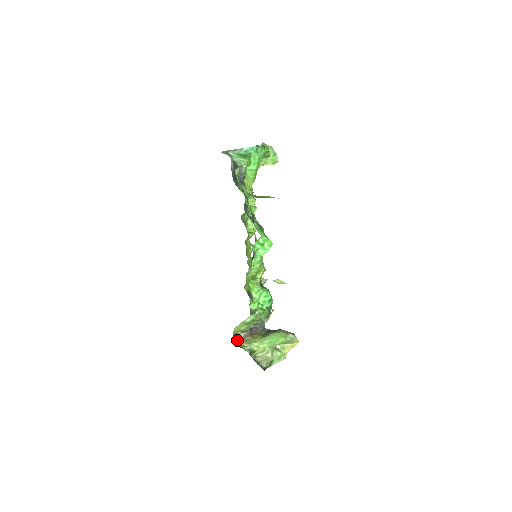
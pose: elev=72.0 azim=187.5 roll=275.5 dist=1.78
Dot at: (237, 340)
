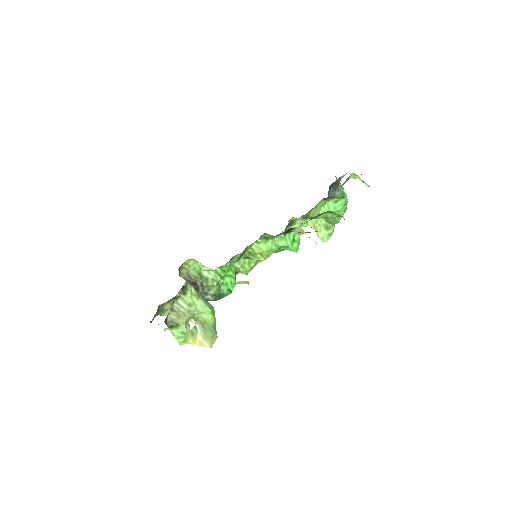
Dot at: (179, 270)
